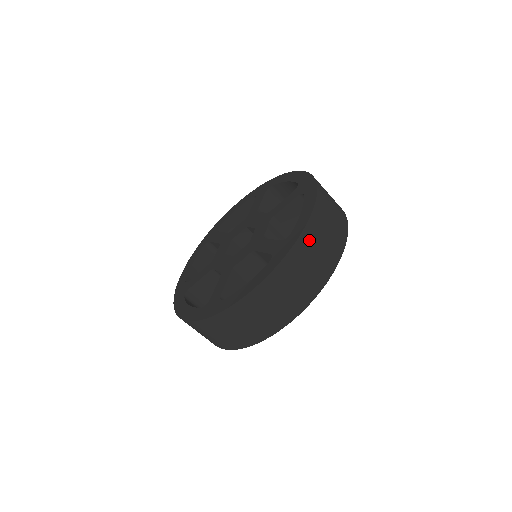
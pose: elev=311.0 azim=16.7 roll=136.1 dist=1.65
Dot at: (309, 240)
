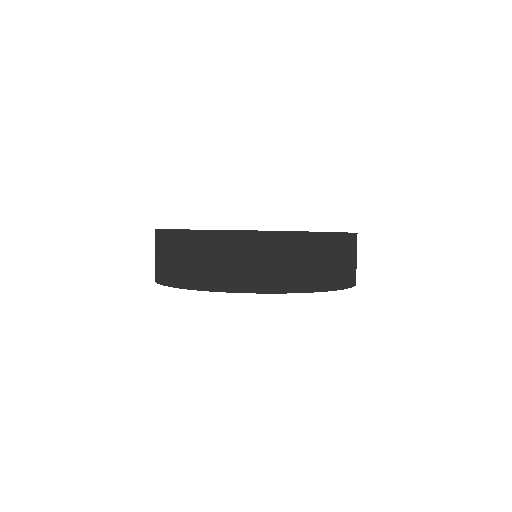
Dot at: (249, 243)
